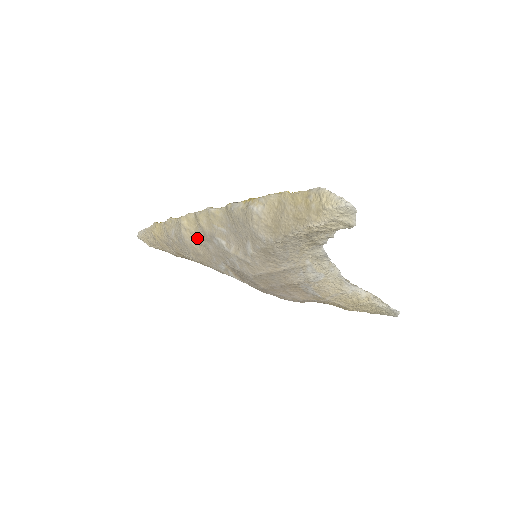
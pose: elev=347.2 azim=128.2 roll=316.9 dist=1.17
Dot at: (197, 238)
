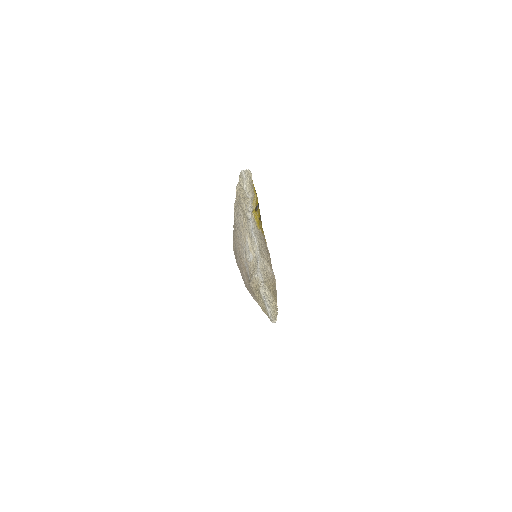
Dot at: occluded
